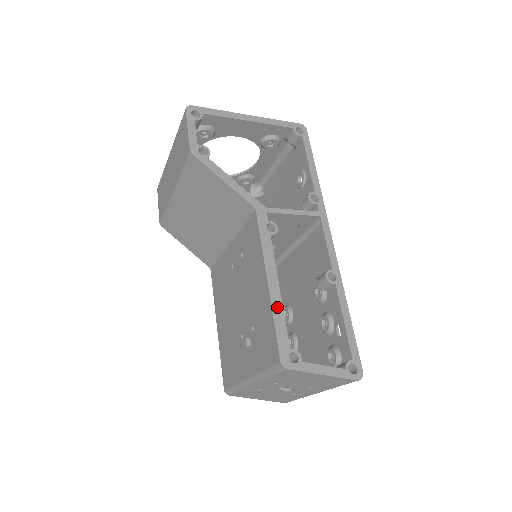
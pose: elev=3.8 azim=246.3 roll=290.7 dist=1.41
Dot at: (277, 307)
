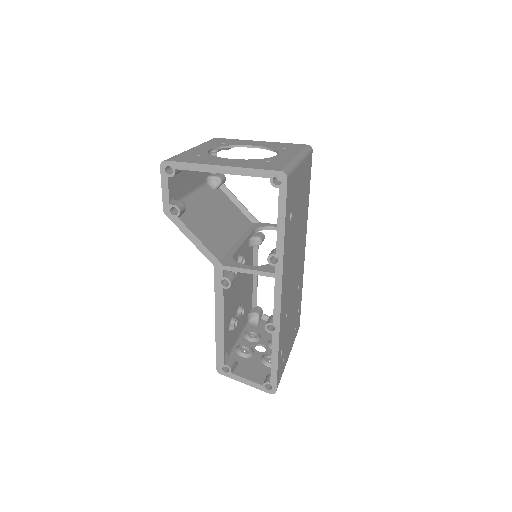
Dot at: (219, 339)
